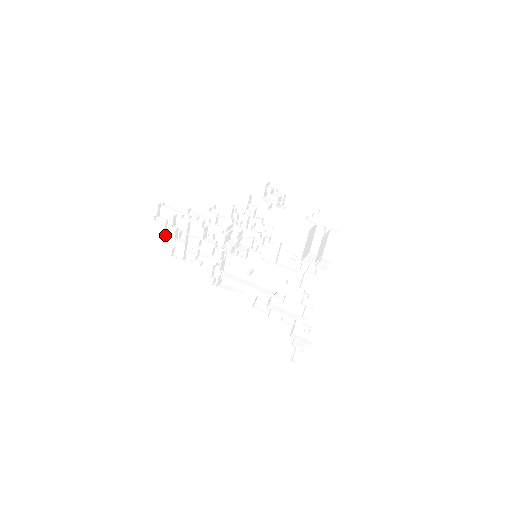
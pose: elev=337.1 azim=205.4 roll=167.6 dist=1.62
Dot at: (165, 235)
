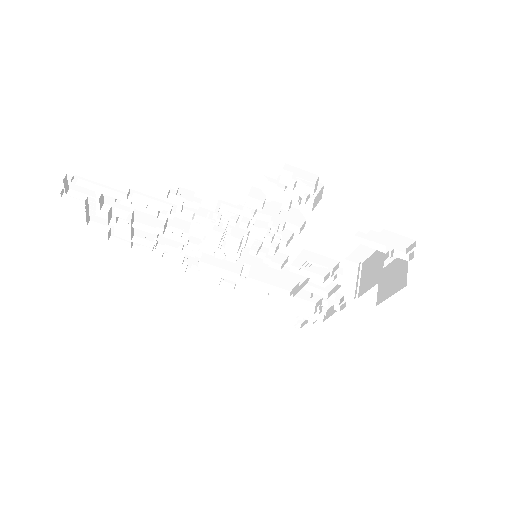
Dot at: (88, 213)
